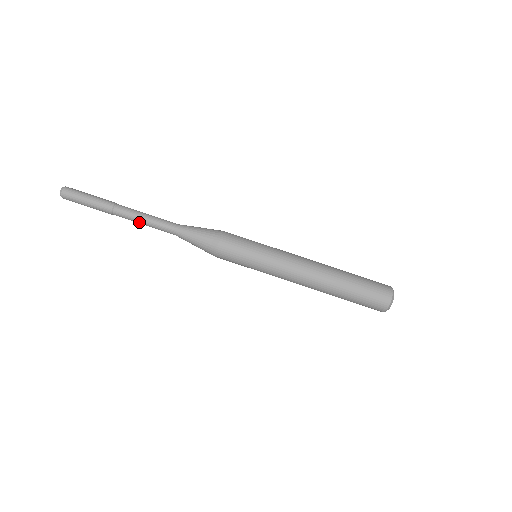
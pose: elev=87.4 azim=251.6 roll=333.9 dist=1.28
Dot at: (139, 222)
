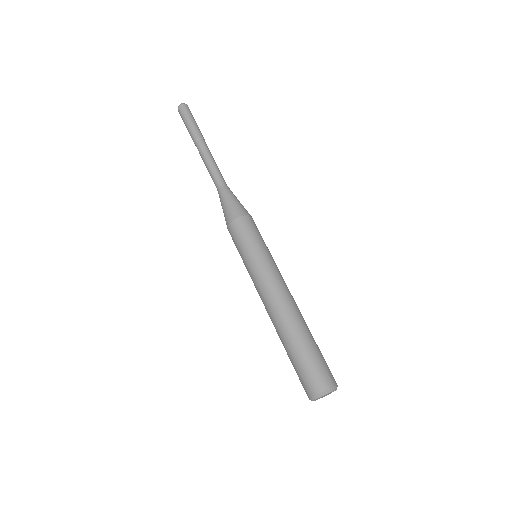
Dot at: (207, 160)
